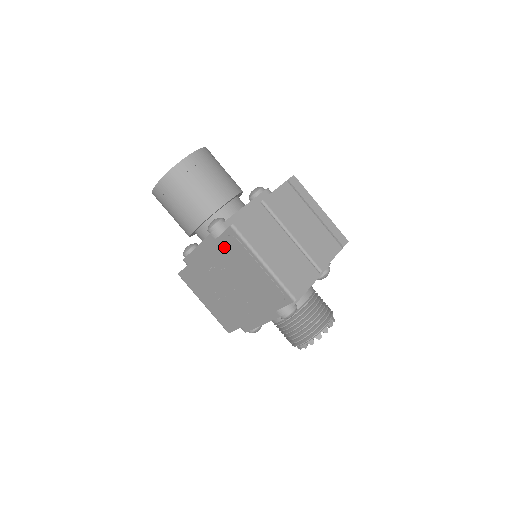
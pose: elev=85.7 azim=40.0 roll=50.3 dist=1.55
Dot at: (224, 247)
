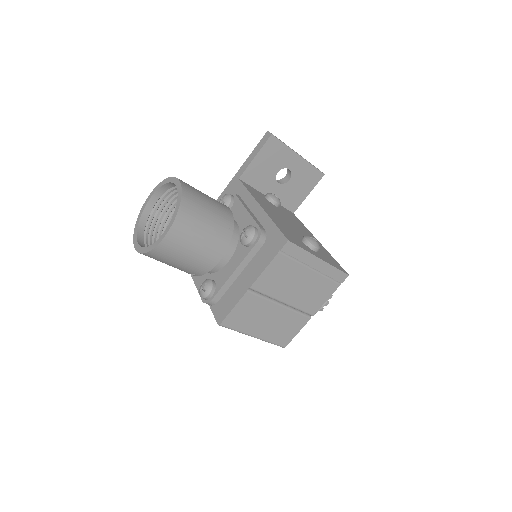
Dot at: occluded
